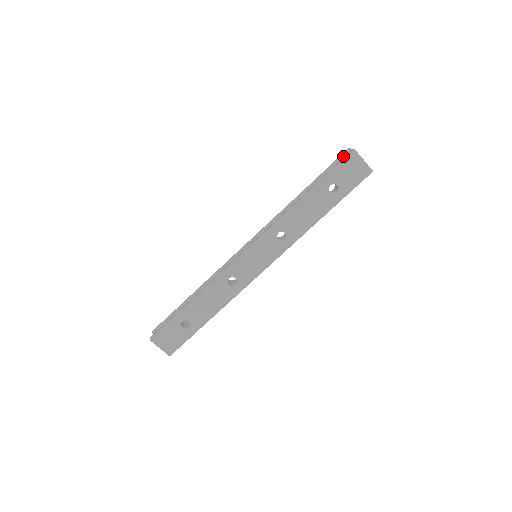
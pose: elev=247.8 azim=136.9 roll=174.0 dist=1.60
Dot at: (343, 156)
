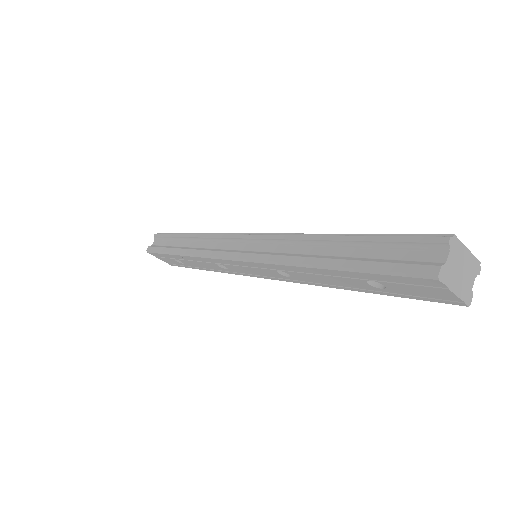
Dot at: (426, 246)
